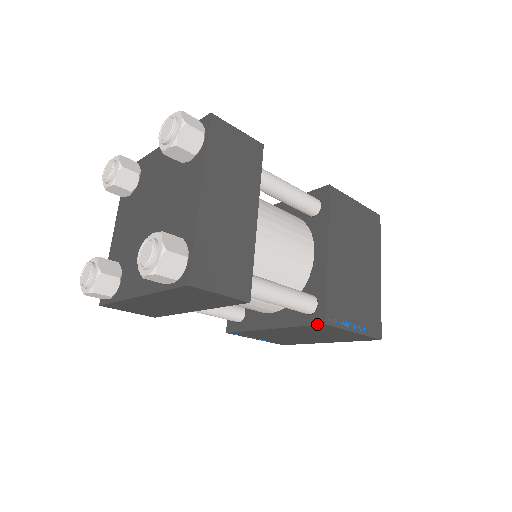
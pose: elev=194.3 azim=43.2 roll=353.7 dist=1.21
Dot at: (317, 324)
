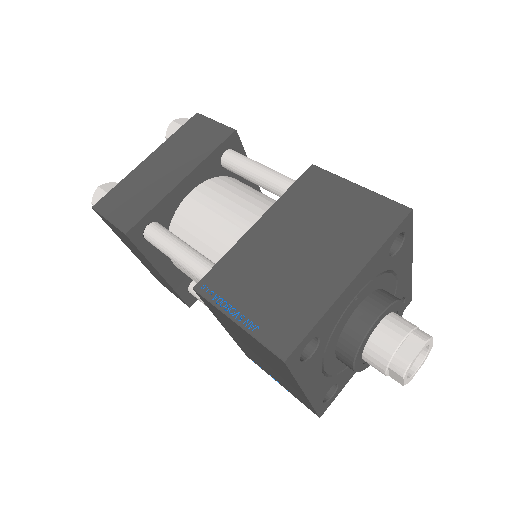
Dot at: (198, 294)
